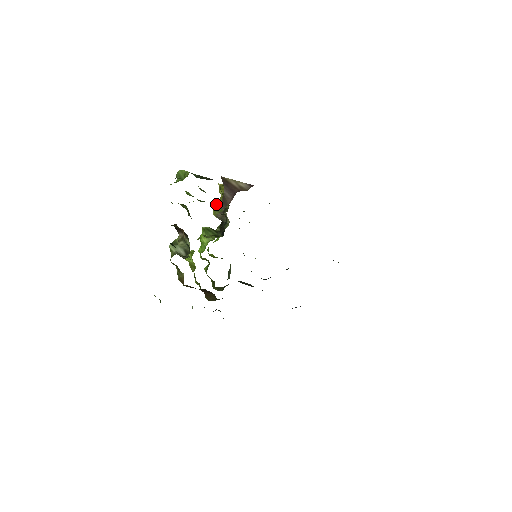
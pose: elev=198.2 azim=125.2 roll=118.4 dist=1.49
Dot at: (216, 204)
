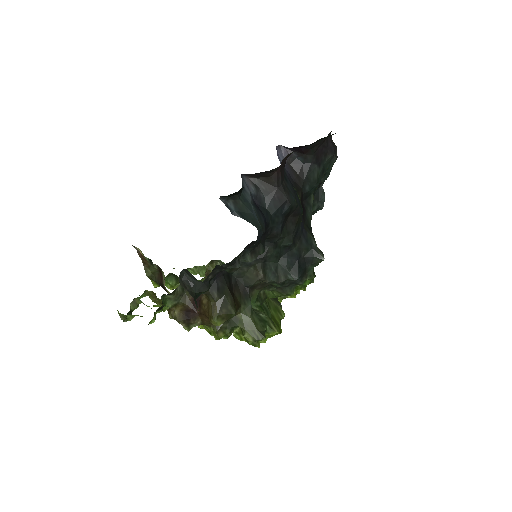
Dot at: occluded
